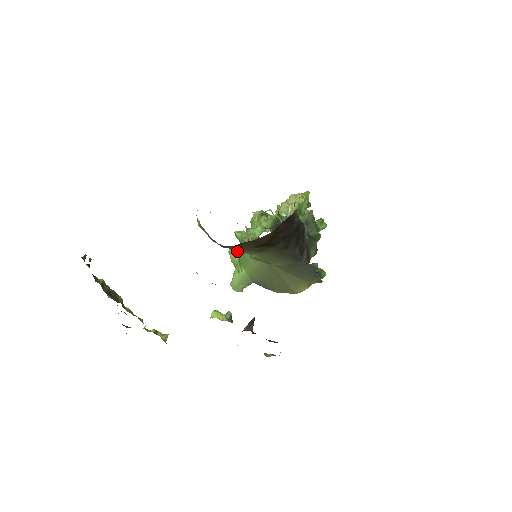
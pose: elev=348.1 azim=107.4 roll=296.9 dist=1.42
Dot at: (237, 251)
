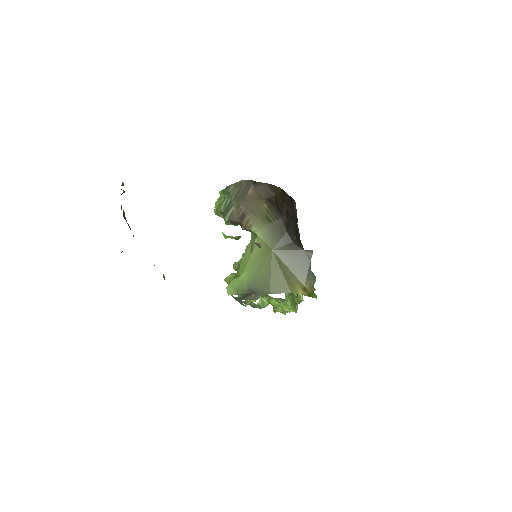
Dot at: occluded
